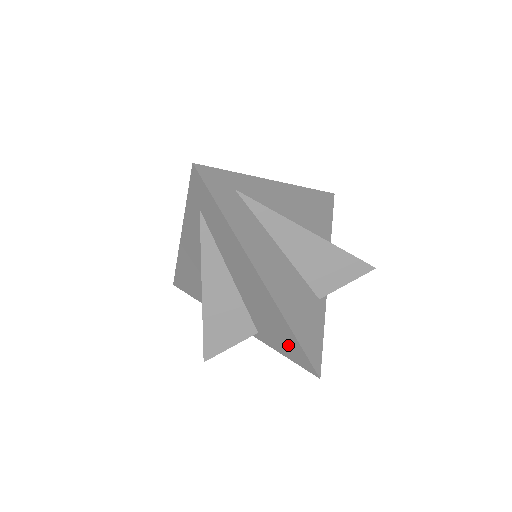
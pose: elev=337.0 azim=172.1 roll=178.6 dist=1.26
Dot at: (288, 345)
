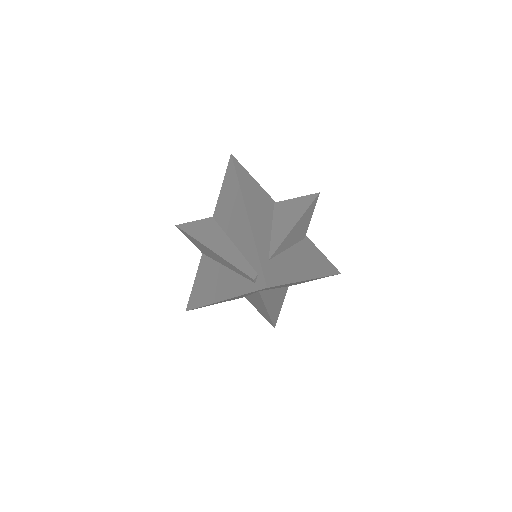
Dot at: occluded
